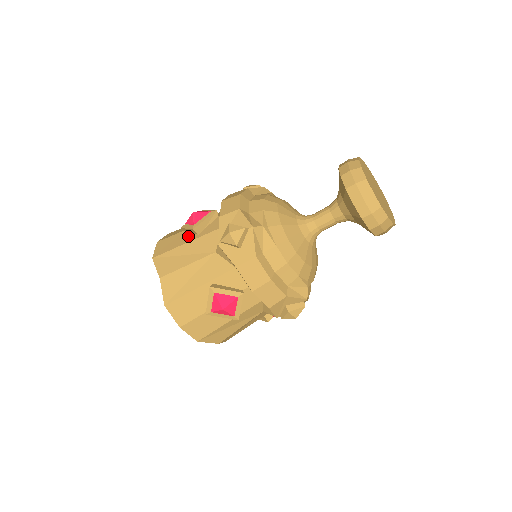
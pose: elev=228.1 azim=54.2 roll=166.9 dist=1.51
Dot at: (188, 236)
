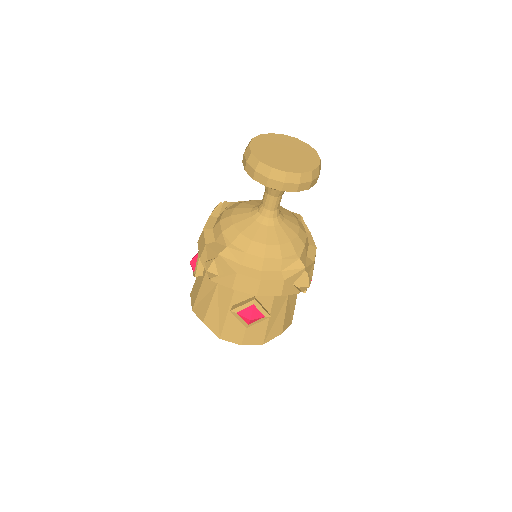
Dot at: (199, 280)
